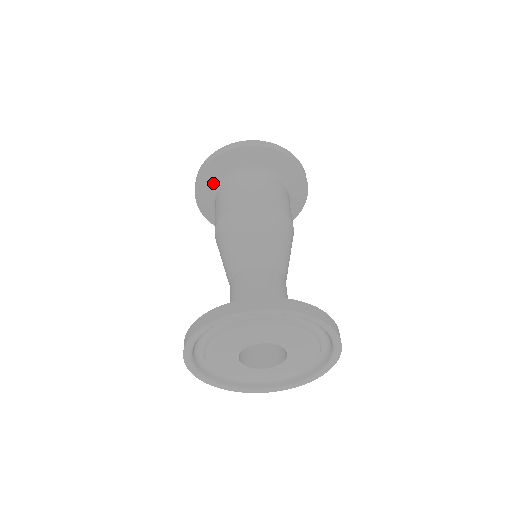
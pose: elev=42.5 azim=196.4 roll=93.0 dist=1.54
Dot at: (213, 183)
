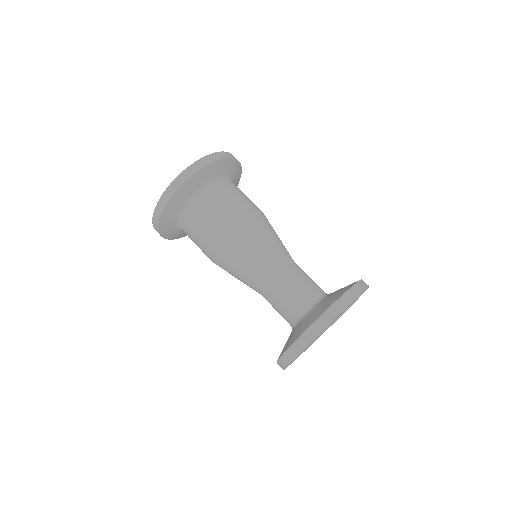
Dot at: (174, 218)
